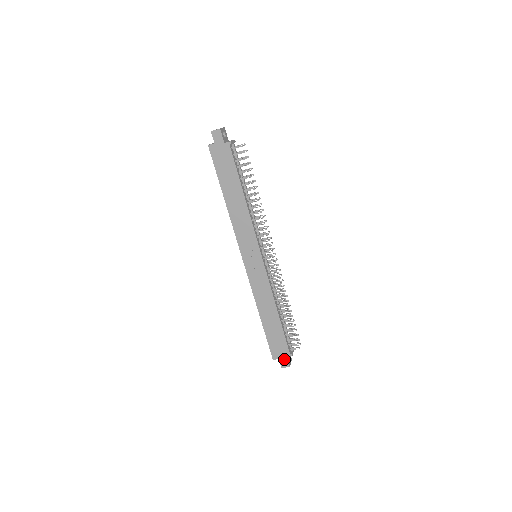
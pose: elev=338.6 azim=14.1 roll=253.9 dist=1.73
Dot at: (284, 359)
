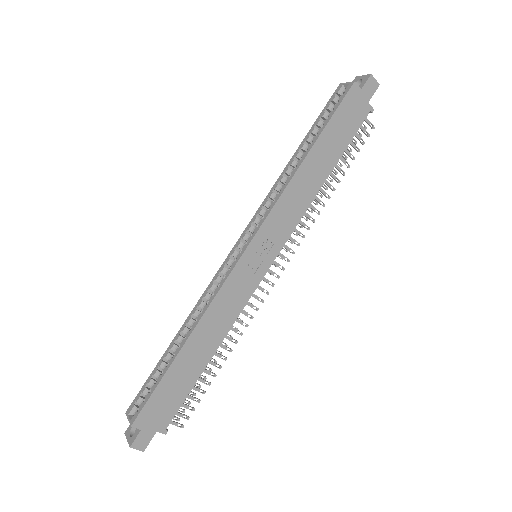
Dot at: (149, 434)
